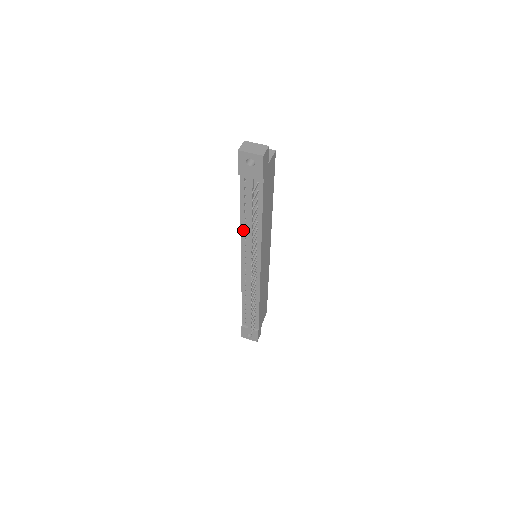
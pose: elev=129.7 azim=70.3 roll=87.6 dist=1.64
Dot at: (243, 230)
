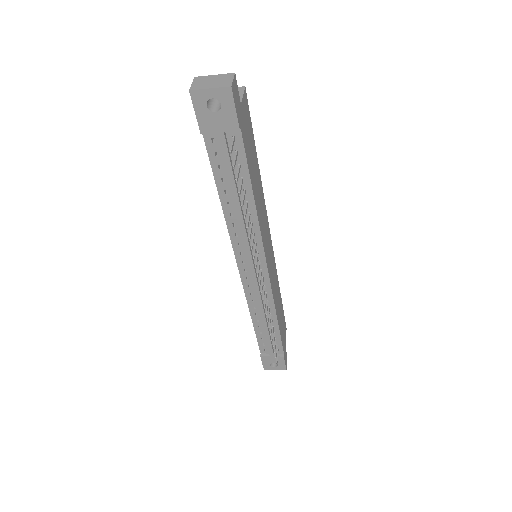
Dot at: (230, 222)
